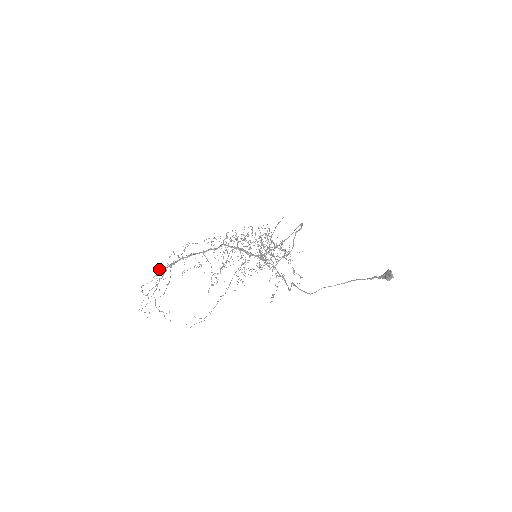
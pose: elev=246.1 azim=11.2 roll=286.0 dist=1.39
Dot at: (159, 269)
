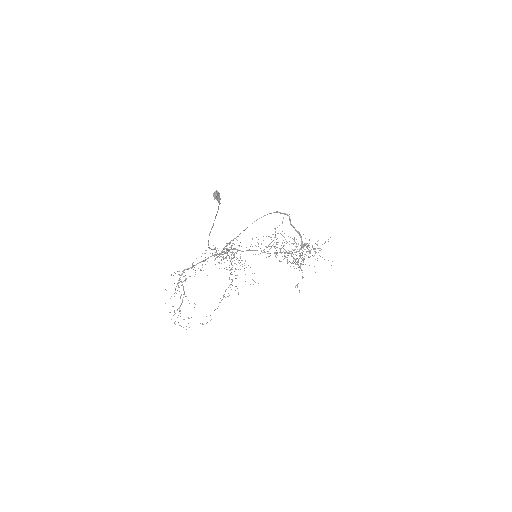
Dot at: occluded
